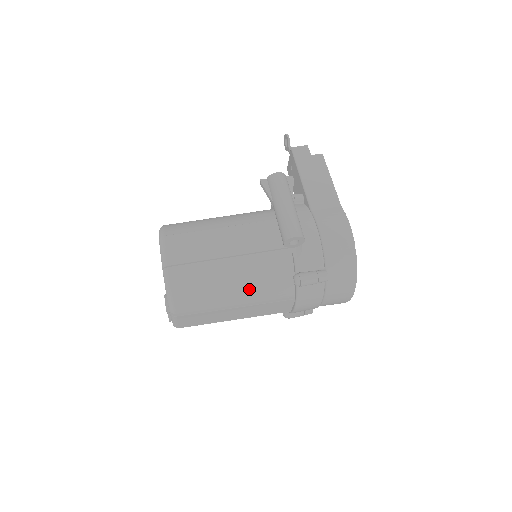
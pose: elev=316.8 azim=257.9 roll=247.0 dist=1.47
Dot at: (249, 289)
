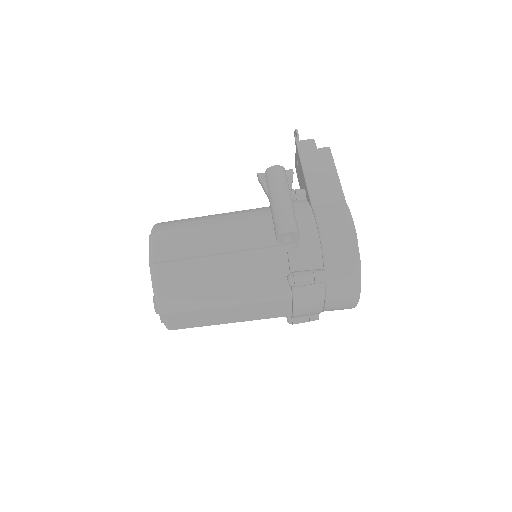
Dot at: (240, 289)
